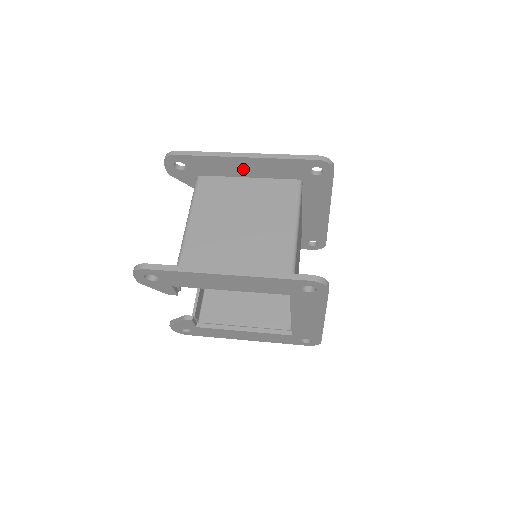
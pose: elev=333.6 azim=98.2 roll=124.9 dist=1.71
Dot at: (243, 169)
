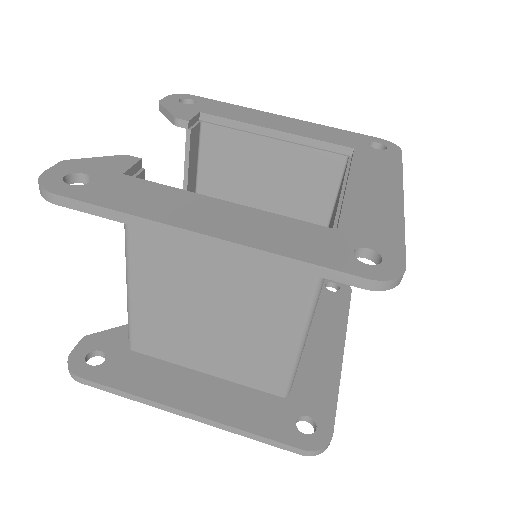
Dot at: occluded
